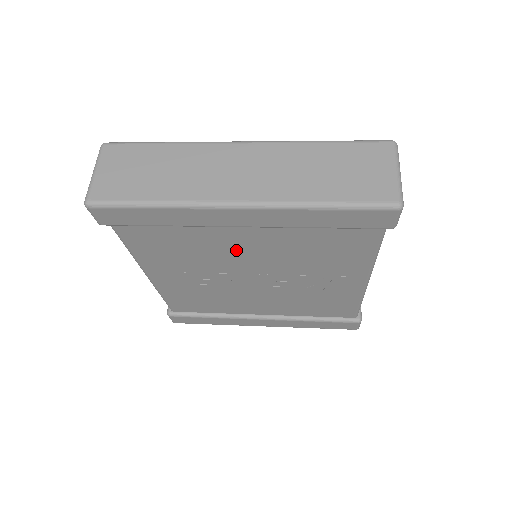
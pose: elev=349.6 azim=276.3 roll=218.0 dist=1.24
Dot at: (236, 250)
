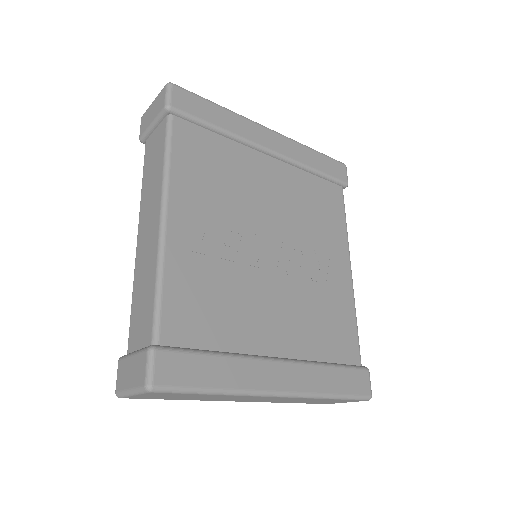
Dot at: (261, 190)
